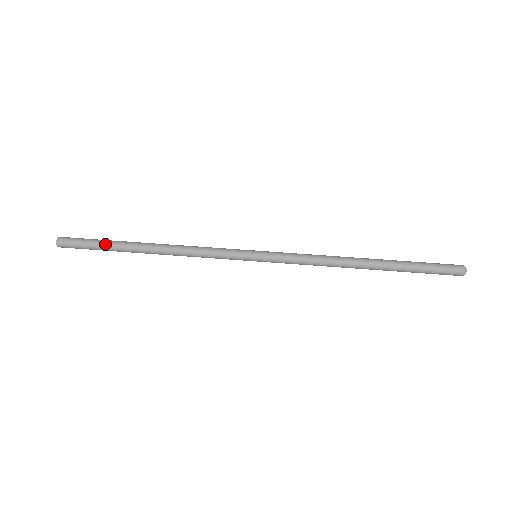
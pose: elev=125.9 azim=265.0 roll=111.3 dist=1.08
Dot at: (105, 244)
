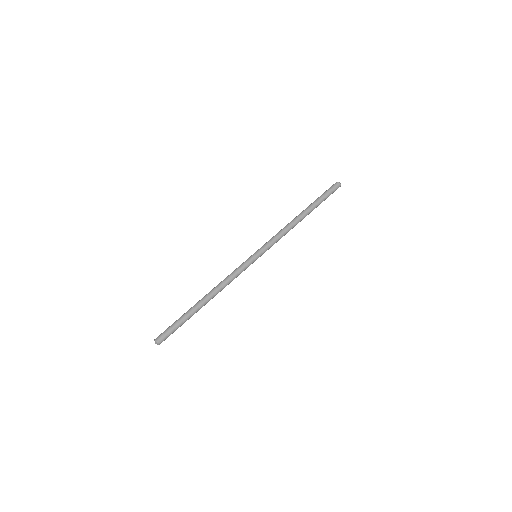
Dot at: (185, 320)
